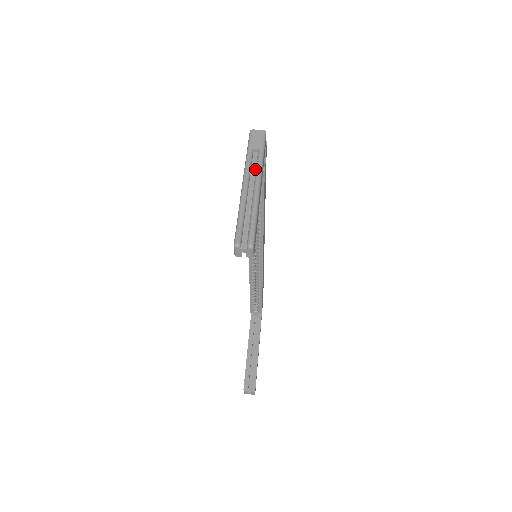
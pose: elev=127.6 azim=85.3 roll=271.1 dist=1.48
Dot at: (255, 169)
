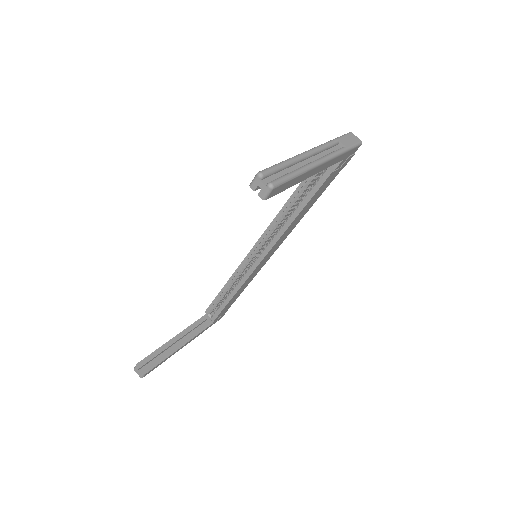
Dot at: (328, 153)
